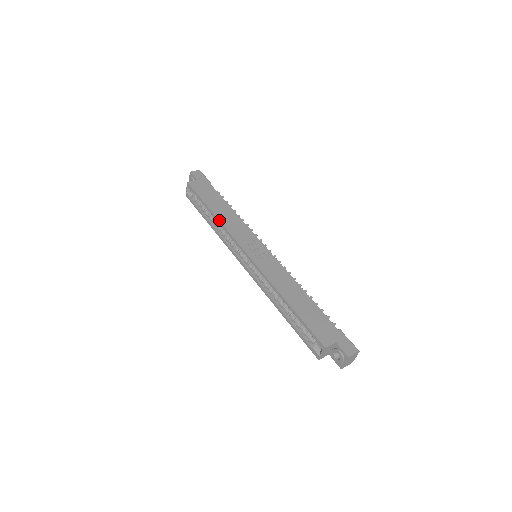
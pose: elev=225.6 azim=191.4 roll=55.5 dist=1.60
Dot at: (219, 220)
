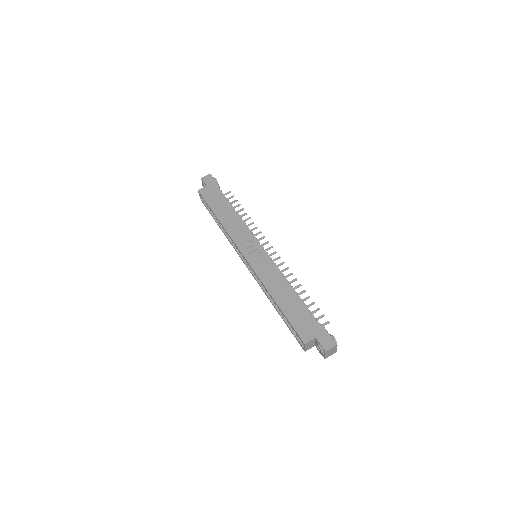
Dot at: (223, 226)
